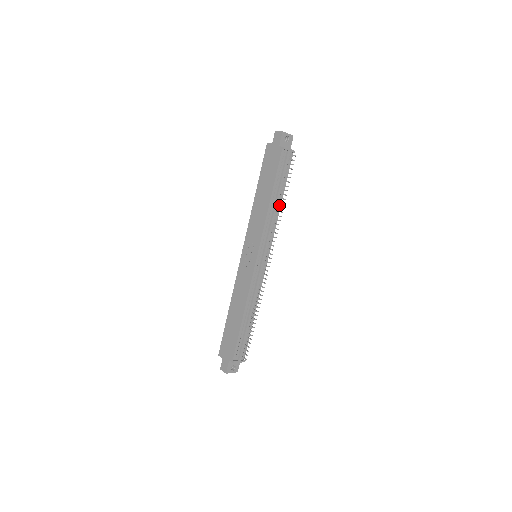
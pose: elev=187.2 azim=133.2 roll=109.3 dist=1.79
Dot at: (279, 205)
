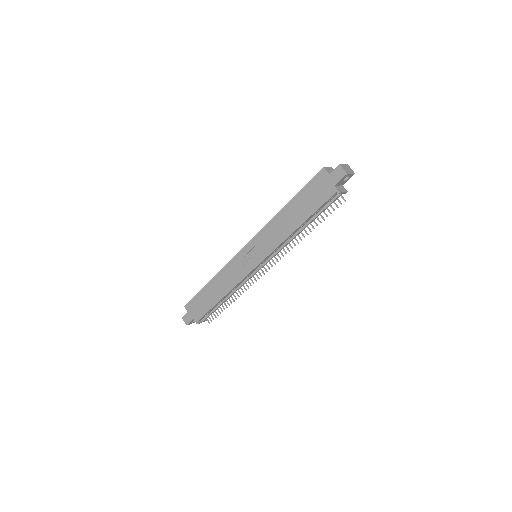
Dot at: occluded
